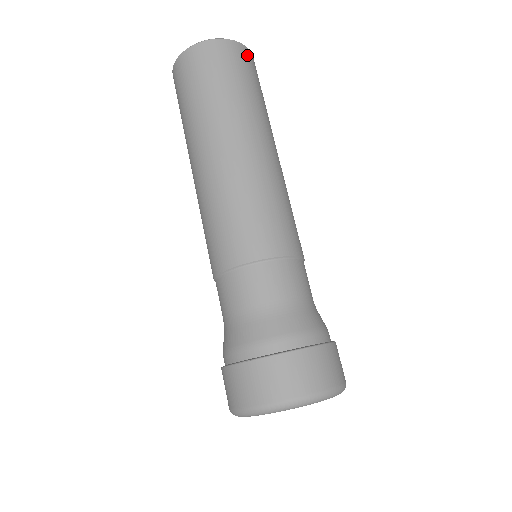
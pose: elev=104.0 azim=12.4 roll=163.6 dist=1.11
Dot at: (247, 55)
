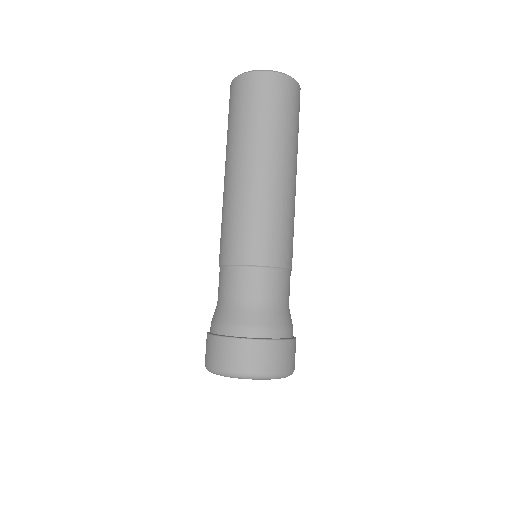
Dot at: occluded
